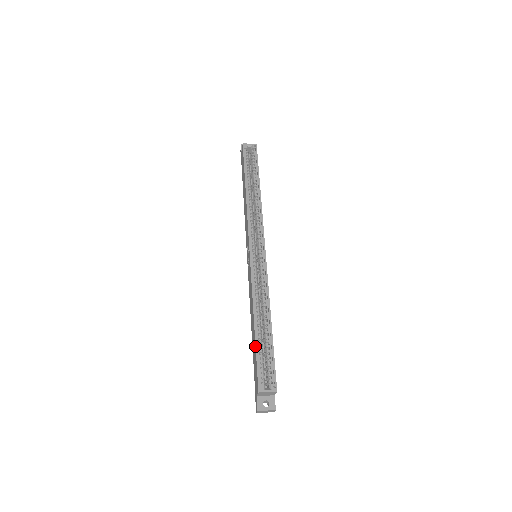
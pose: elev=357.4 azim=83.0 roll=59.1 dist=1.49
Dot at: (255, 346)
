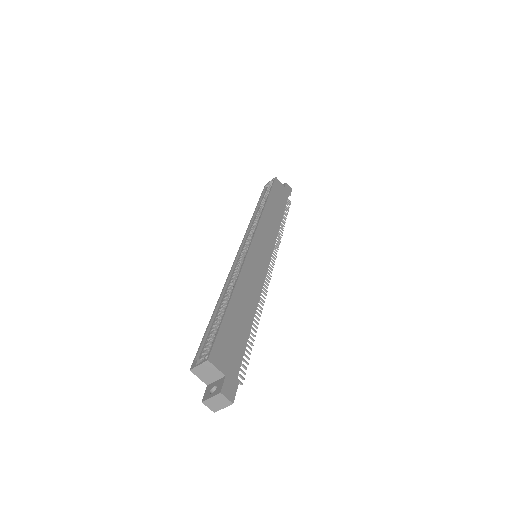
Dot at: (208, 326)
